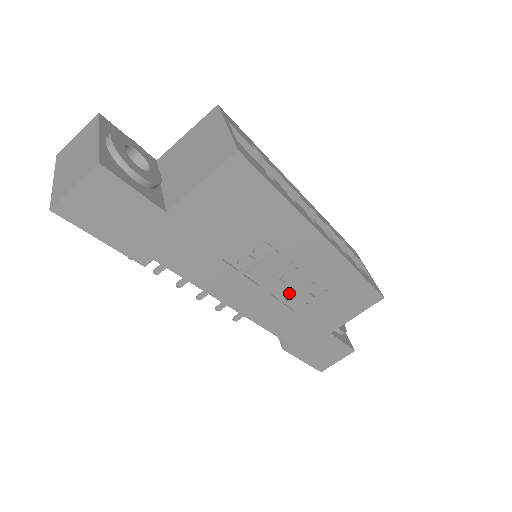
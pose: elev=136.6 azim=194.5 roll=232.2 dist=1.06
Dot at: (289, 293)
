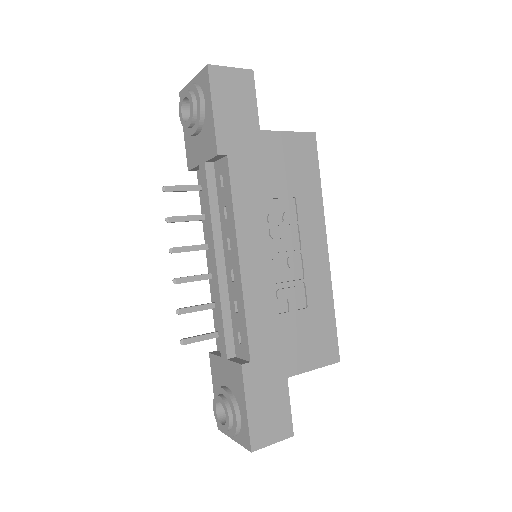
Dot at: (283, 283)
